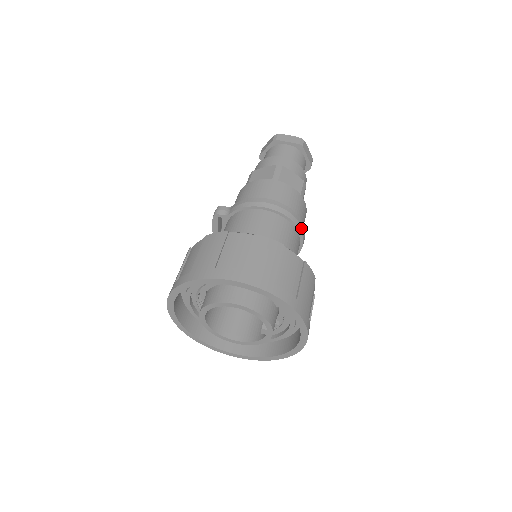
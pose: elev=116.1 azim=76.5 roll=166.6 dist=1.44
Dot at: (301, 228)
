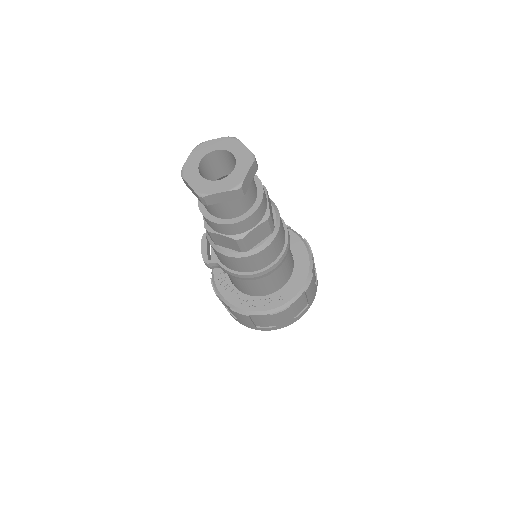
Dot at: (287, 253)
